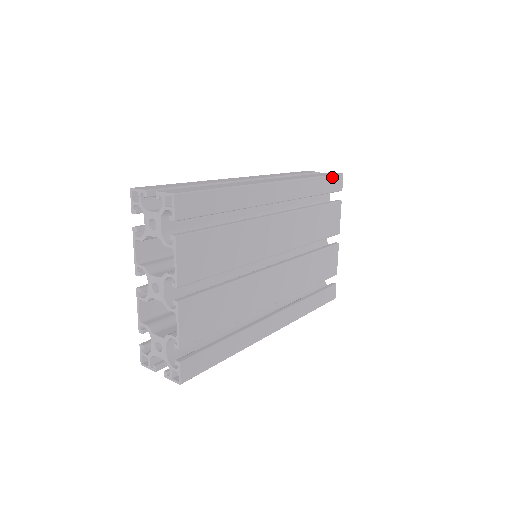
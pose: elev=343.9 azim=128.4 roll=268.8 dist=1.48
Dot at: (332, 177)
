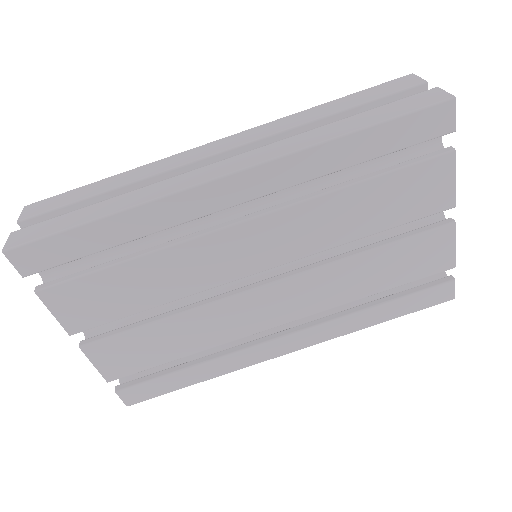
Dot at: (409, 117)
